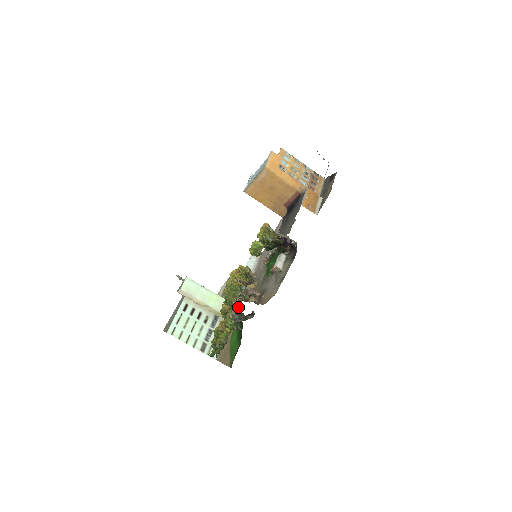
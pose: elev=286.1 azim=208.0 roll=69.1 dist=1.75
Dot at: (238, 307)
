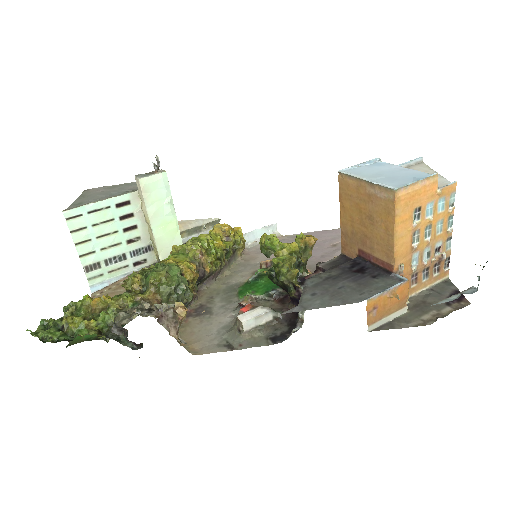
Dot at: (128, 322)
